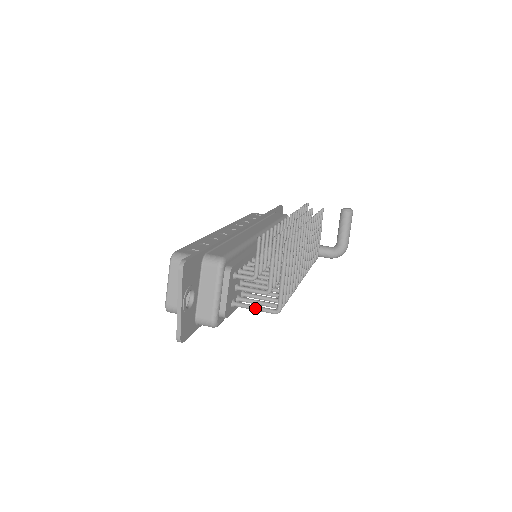
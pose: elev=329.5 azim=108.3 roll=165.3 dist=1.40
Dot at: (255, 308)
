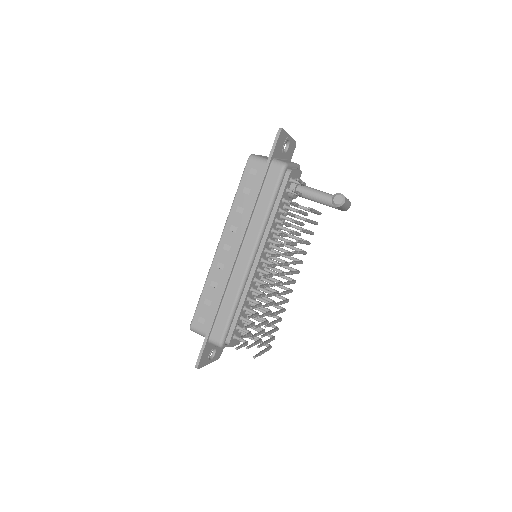
Dot at: occluded
